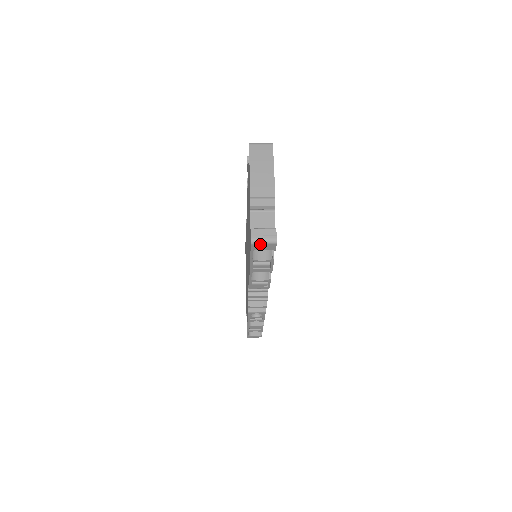
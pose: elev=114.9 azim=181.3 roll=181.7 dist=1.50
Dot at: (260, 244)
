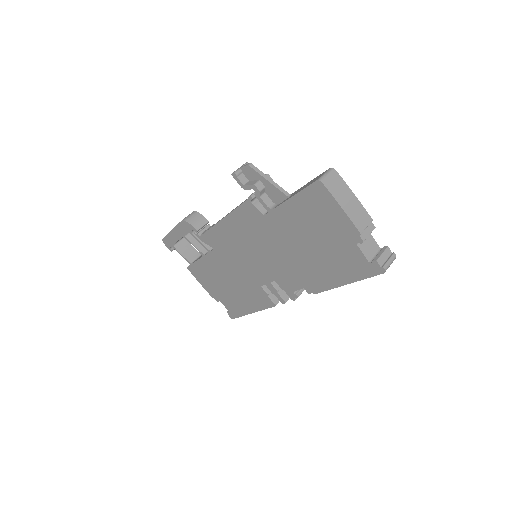
Dot at: occluded
